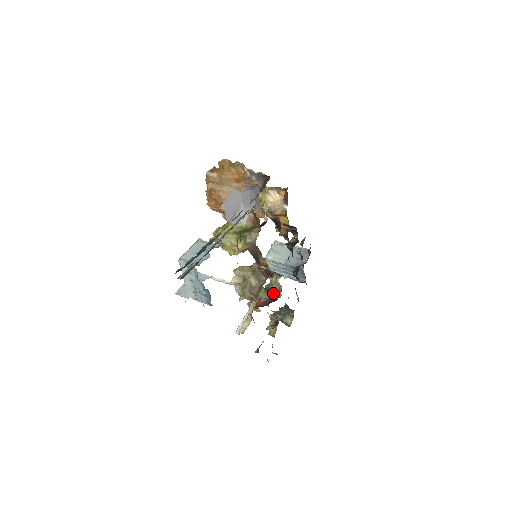
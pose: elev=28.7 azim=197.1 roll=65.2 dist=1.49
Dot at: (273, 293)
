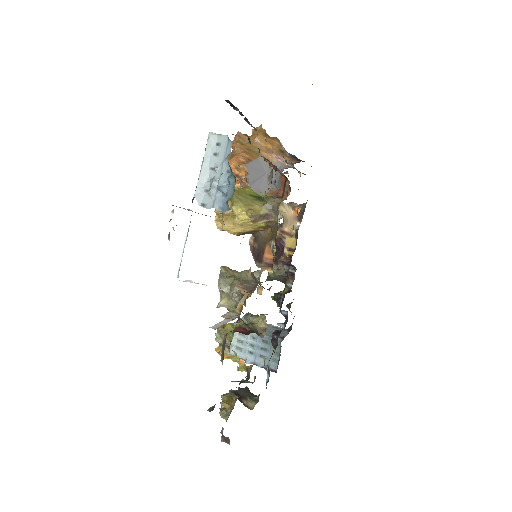
Dot at: occluded
